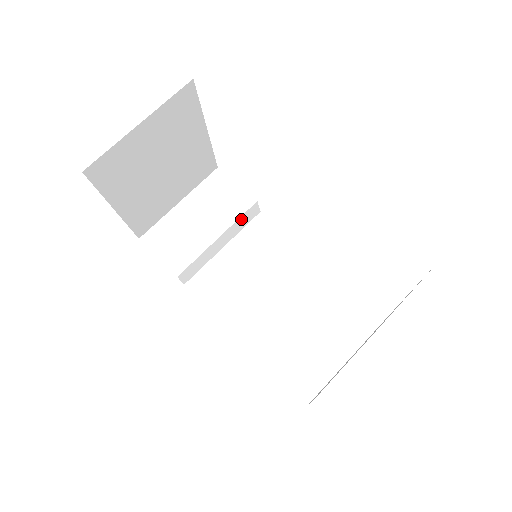
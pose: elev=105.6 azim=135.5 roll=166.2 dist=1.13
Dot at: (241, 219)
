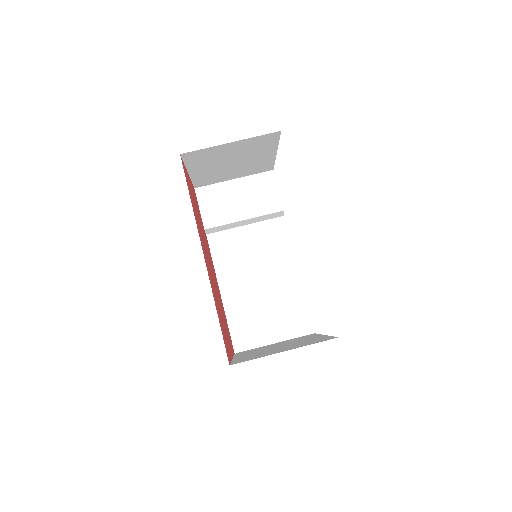
Dot at: (267, 215)
